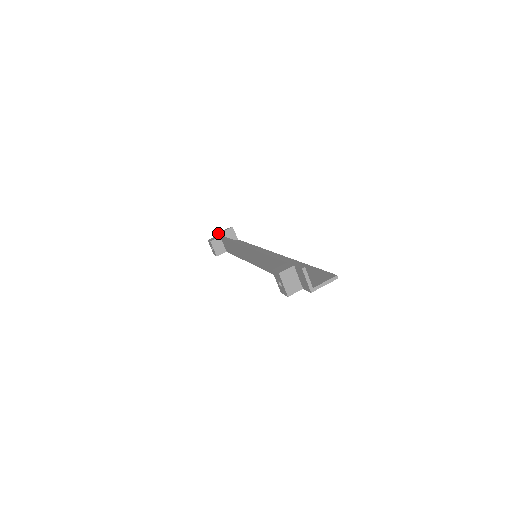
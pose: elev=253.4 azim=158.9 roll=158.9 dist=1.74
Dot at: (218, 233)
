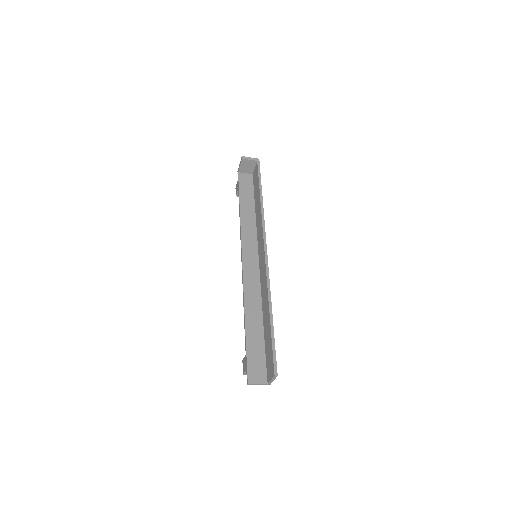
Dot at: (238, 171)
